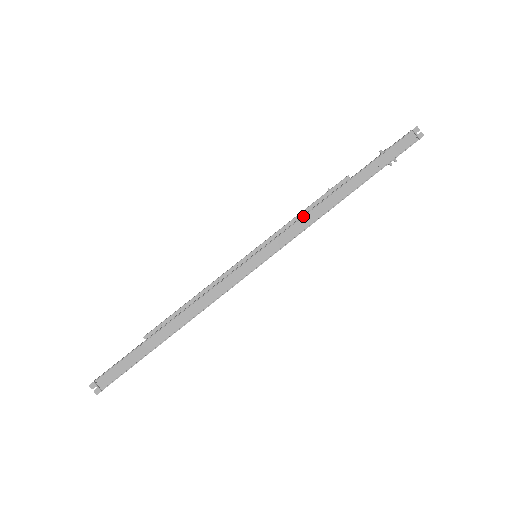
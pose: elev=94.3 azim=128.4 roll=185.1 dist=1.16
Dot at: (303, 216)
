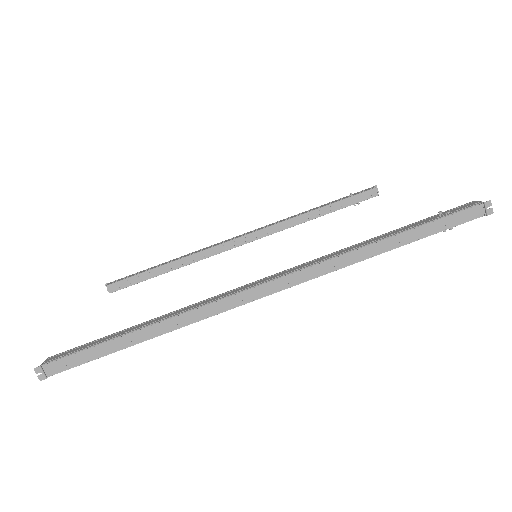
Dot at: (331, 258)
